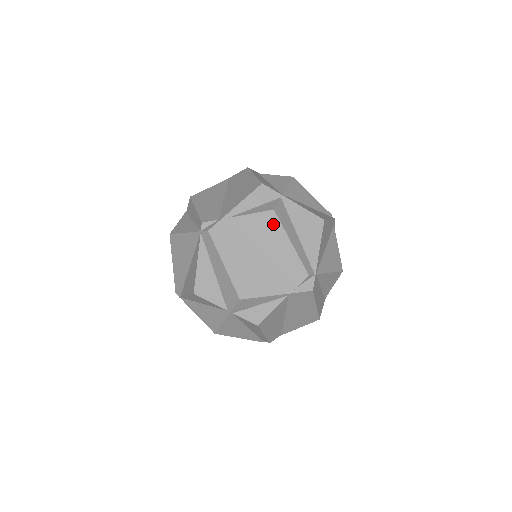
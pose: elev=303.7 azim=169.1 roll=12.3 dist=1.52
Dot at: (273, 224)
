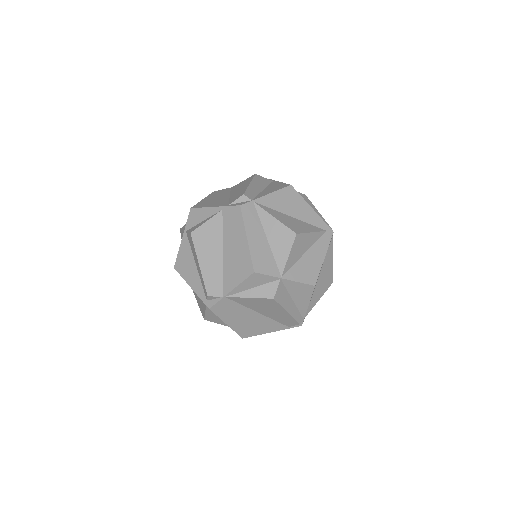
Dot at: (249, 180)
